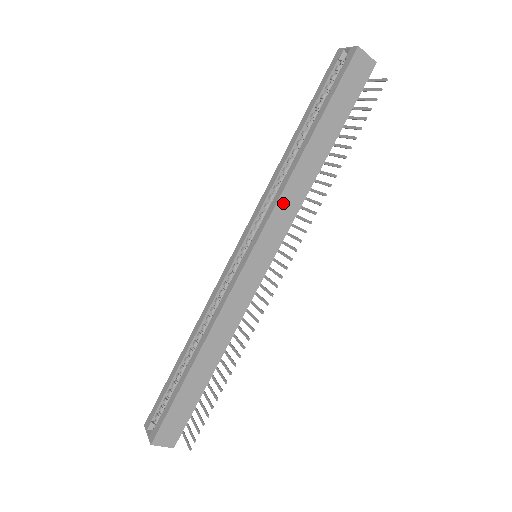
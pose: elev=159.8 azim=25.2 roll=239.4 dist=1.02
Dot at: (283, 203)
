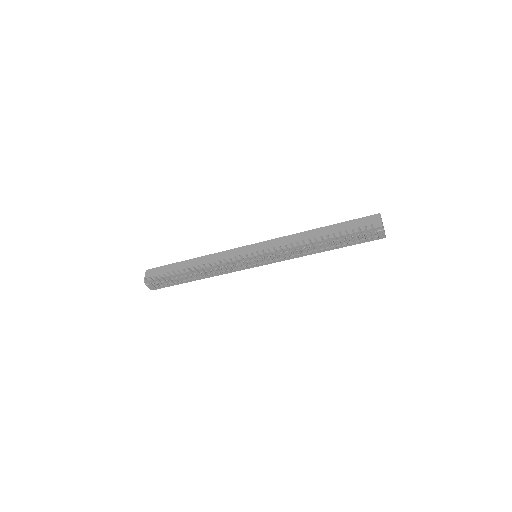
Dot at: (285, 239)
